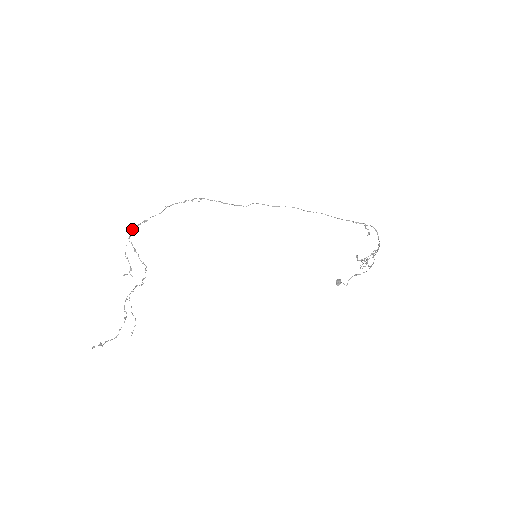
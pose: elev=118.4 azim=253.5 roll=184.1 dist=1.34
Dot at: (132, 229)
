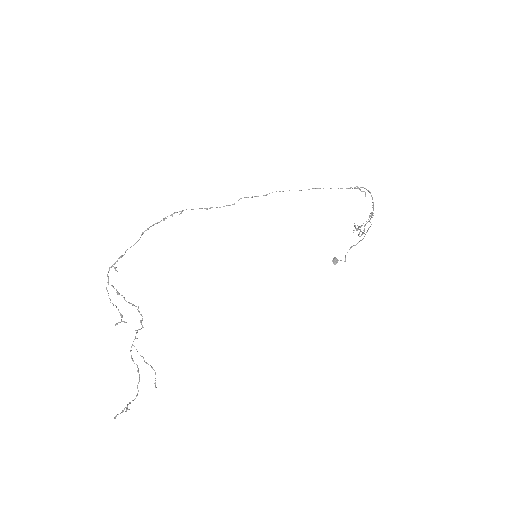
Dot at: (109, 270)
